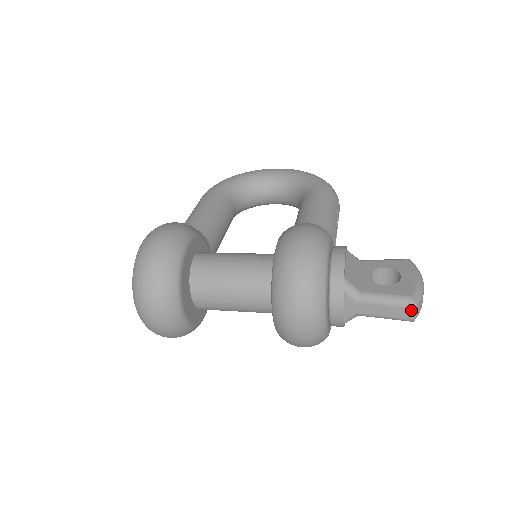
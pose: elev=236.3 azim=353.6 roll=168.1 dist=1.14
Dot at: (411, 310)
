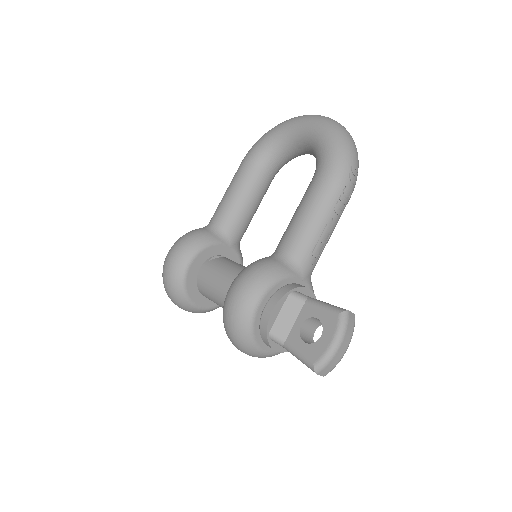
Dot at: (315, 372)
